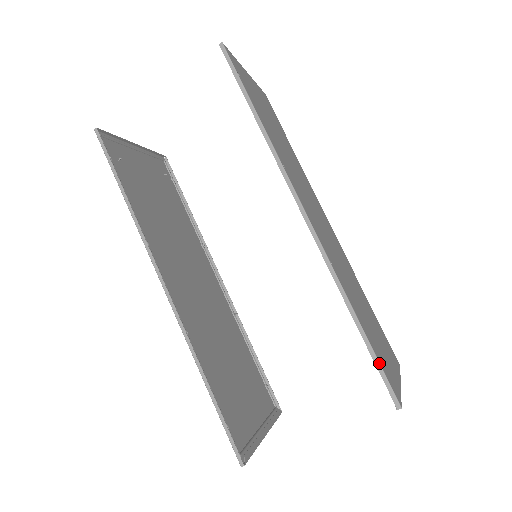
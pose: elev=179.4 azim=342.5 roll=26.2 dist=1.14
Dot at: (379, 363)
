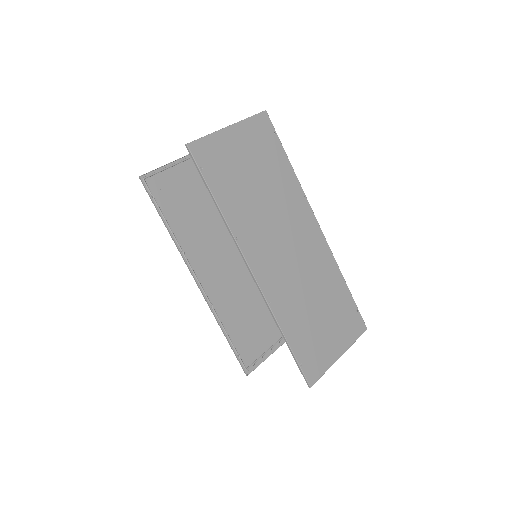
Dot at: (298, 363)
